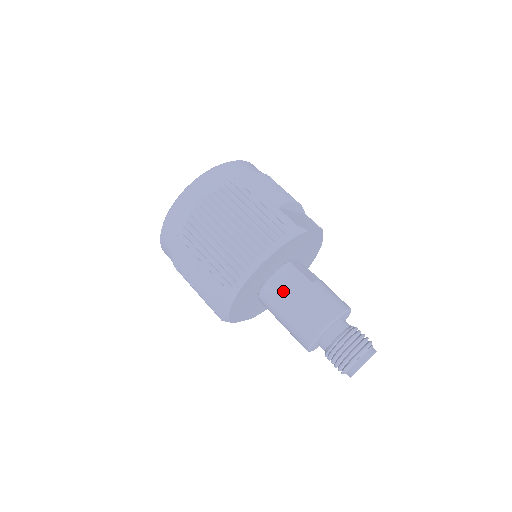
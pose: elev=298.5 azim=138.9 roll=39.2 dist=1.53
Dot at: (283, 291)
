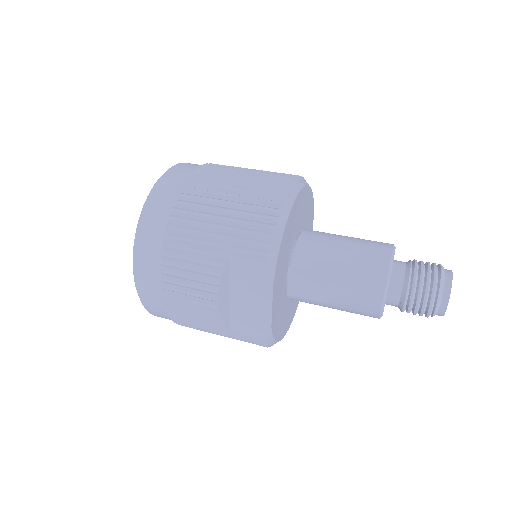
Dot at: (325, 234)
